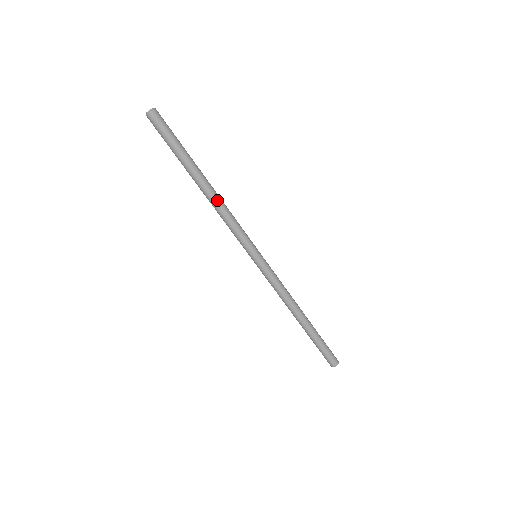
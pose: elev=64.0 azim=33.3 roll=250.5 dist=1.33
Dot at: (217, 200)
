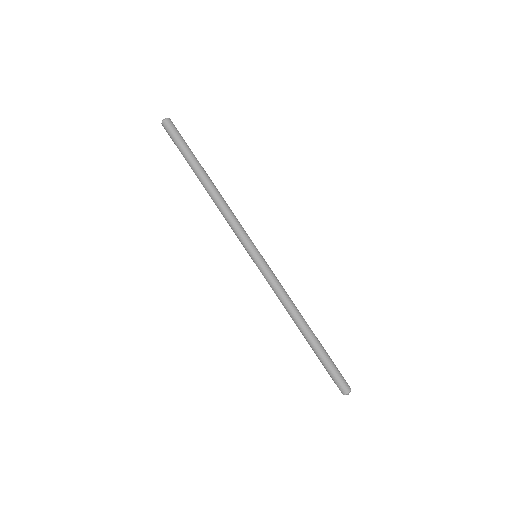
Dot at: (216, 198)
